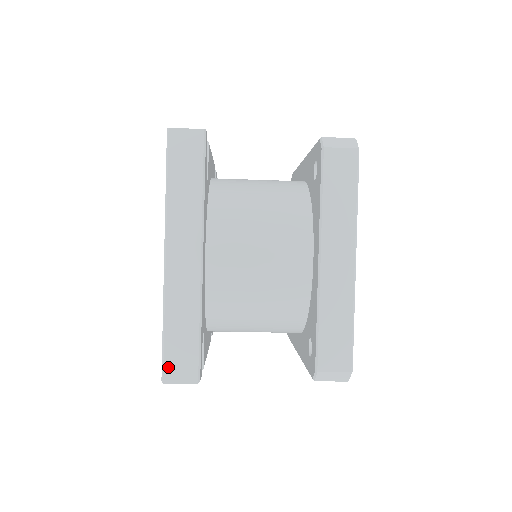
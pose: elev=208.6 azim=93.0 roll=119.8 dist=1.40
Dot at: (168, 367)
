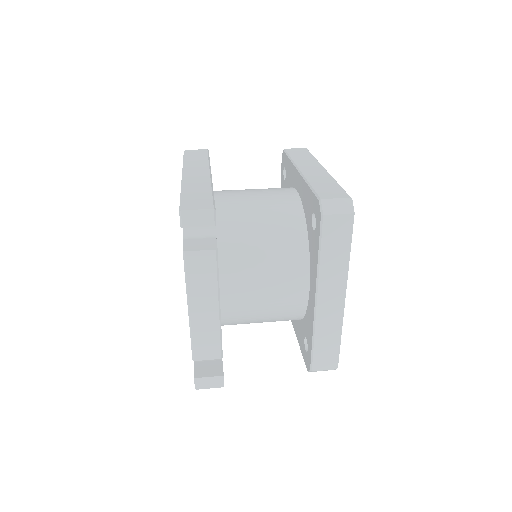
Dot at: occluded
